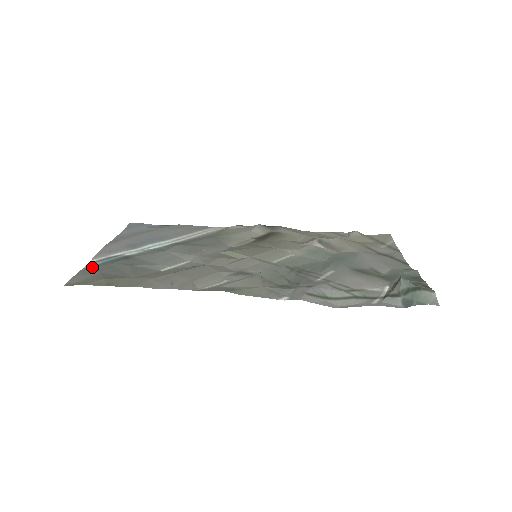
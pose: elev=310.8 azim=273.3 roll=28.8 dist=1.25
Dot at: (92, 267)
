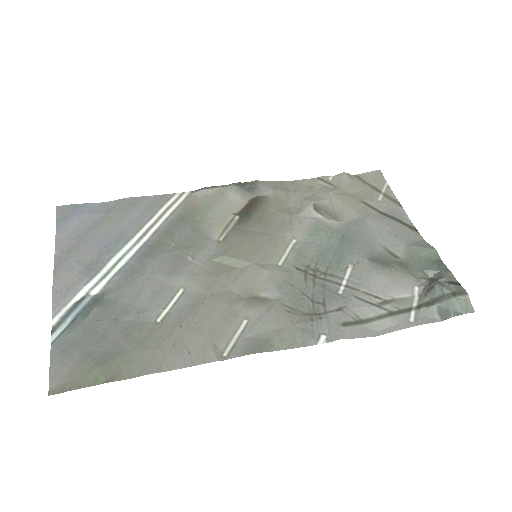
Dot at: (62, 338)
